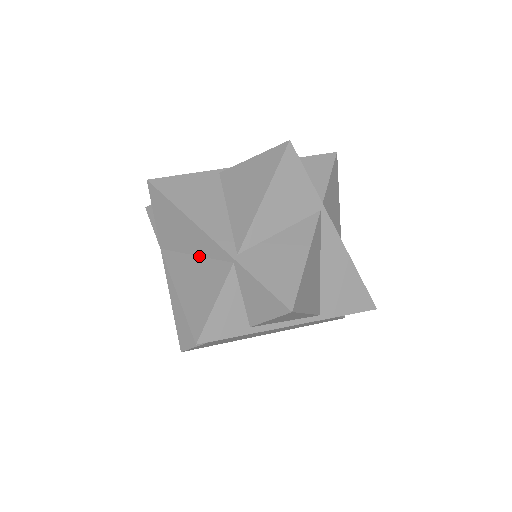
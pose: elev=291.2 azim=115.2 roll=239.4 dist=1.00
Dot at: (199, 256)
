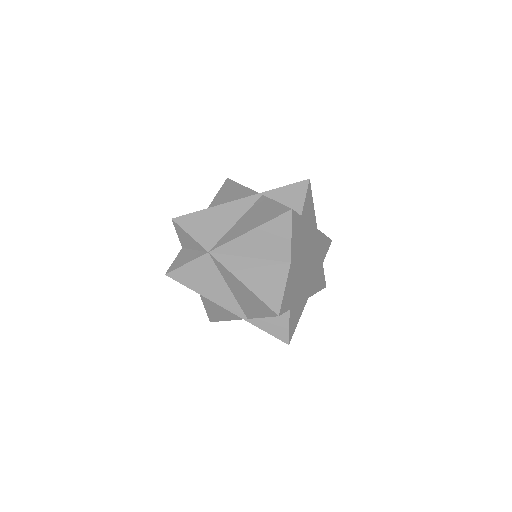
Dot at: (240, 218)
